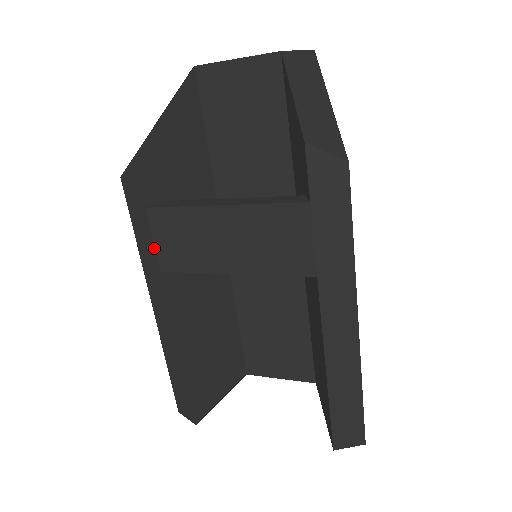
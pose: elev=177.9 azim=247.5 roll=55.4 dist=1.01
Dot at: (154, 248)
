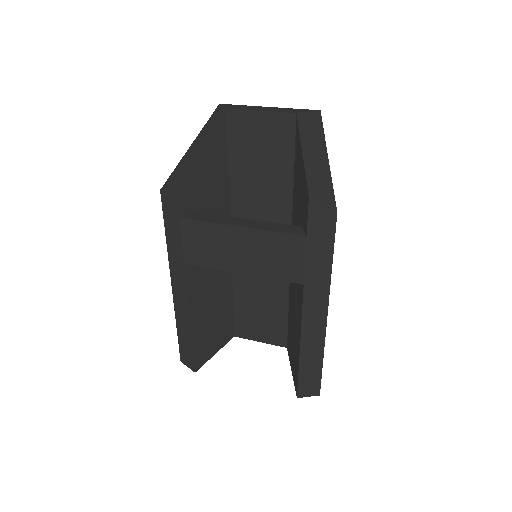
Dot at: (182, 247)
